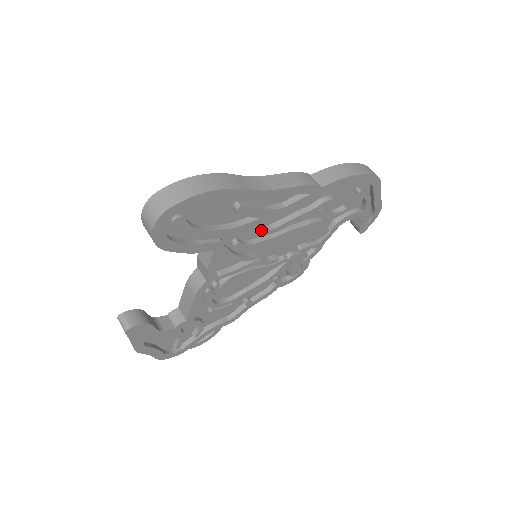
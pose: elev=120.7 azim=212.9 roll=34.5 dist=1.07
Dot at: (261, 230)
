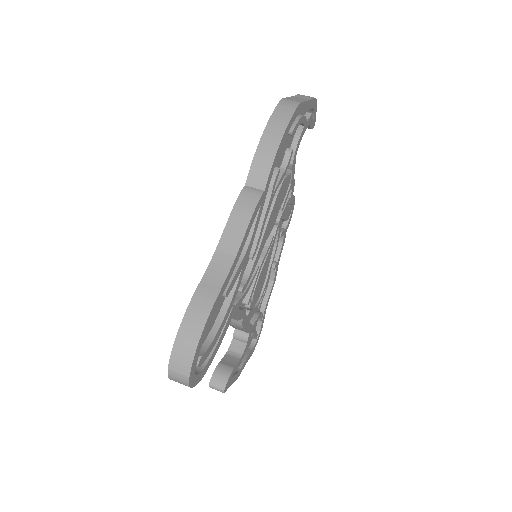
Dot at: occluded
